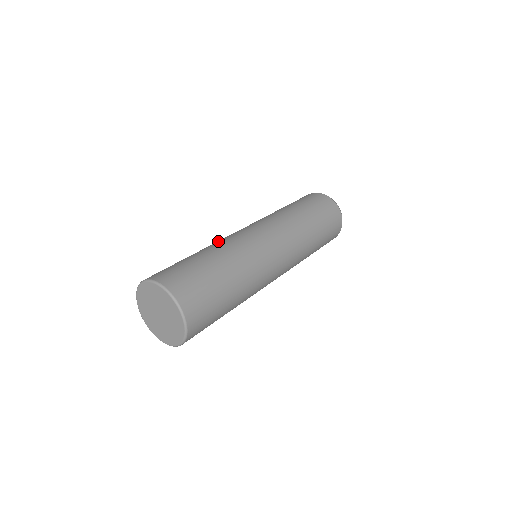
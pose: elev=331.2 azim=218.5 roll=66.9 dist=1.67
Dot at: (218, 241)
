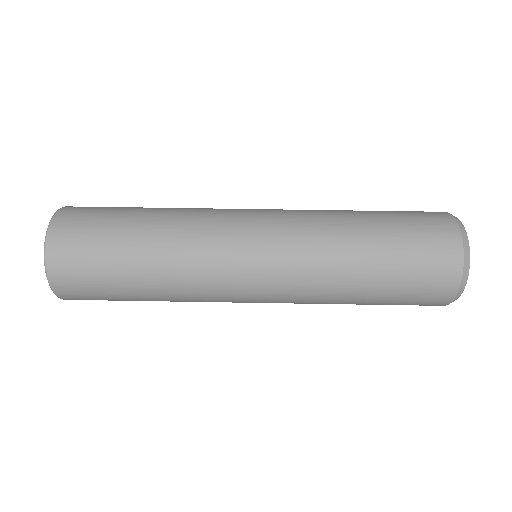
Dot at: occluded
